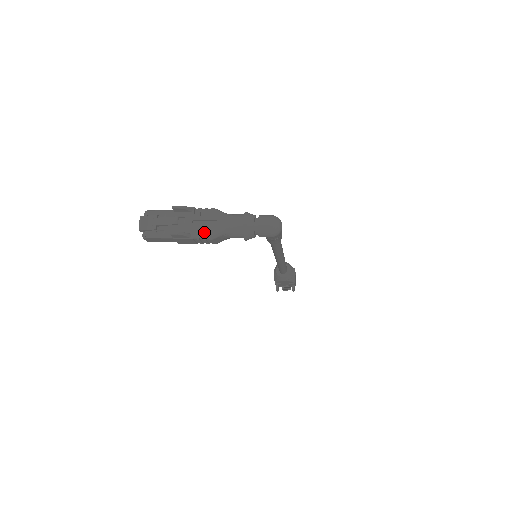
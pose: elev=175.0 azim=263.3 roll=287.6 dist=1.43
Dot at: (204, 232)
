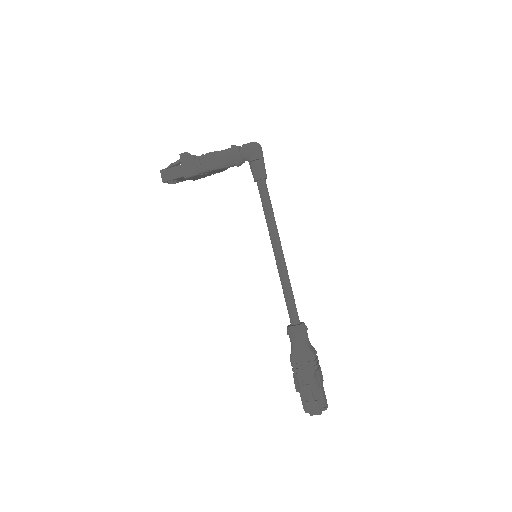
Dot at: (204, 155)
